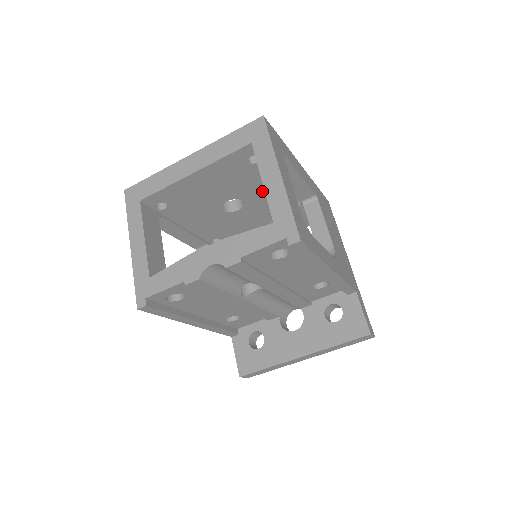
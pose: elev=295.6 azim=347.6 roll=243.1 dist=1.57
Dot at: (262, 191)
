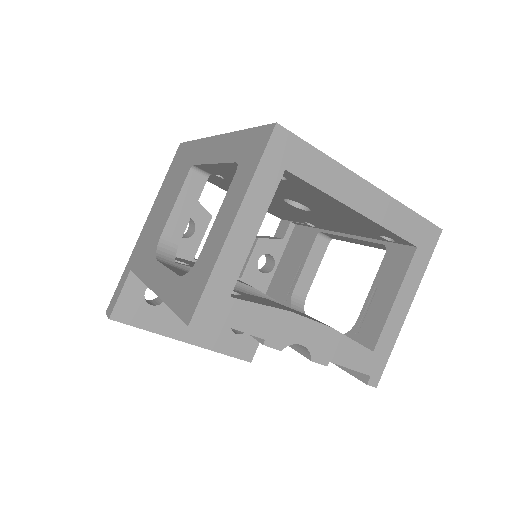
Dot at: (330, 222)
